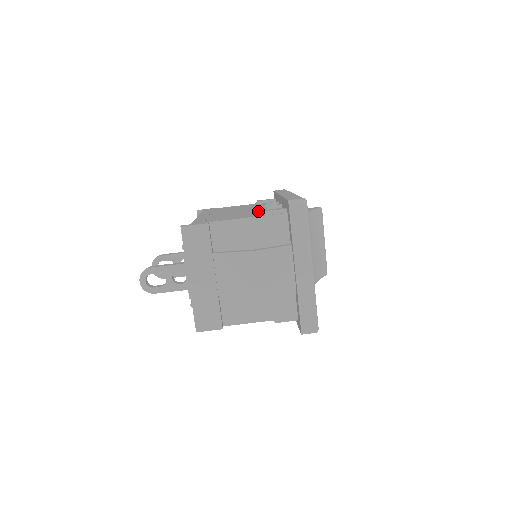
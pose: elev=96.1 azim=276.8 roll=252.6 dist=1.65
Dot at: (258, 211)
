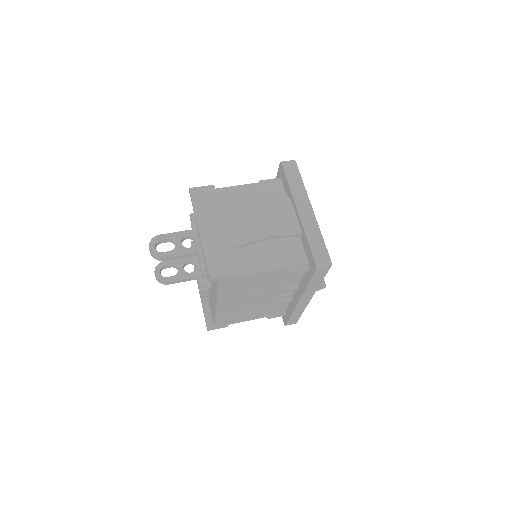
Dot at: occluded
